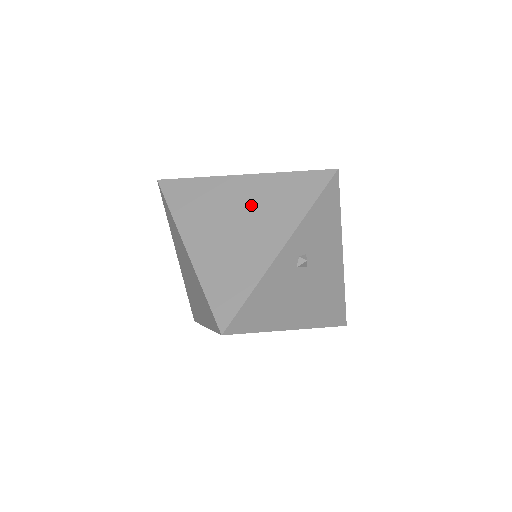
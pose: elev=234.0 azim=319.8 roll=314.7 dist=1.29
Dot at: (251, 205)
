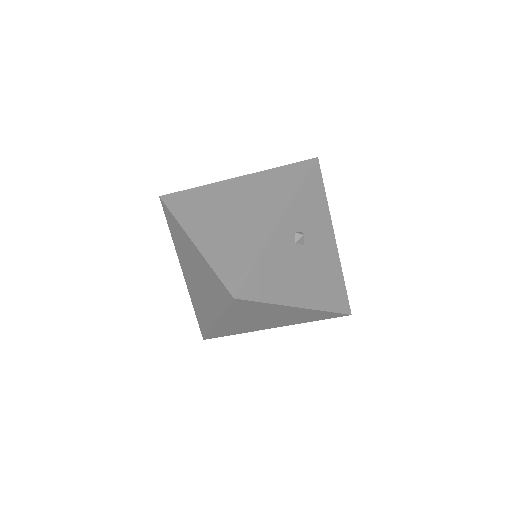
Dot at: (246, 197)
